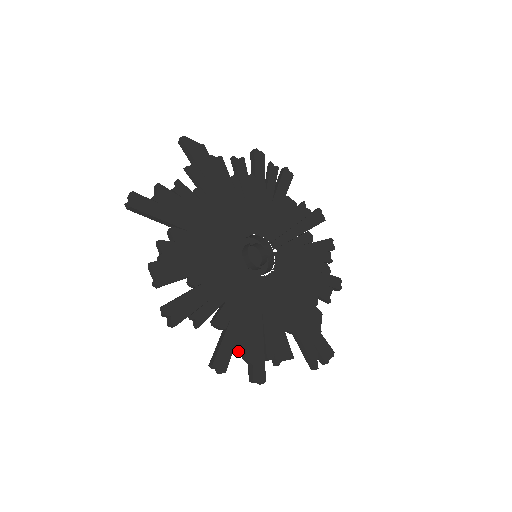
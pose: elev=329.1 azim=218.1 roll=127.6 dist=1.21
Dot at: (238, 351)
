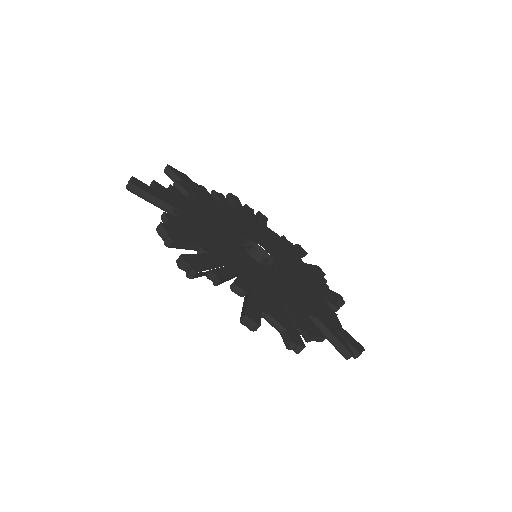
Dot at: (266, 315)
